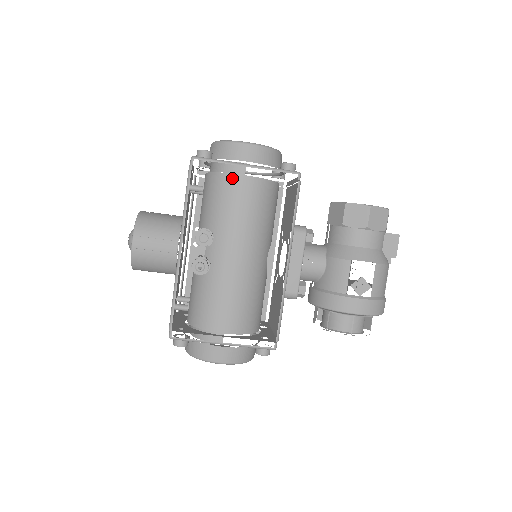
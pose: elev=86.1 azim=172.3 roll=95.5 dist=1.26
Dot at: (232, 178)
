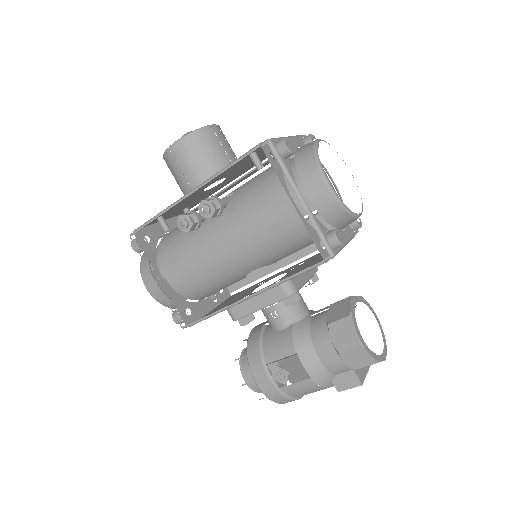
Dot at: (283, 192)
